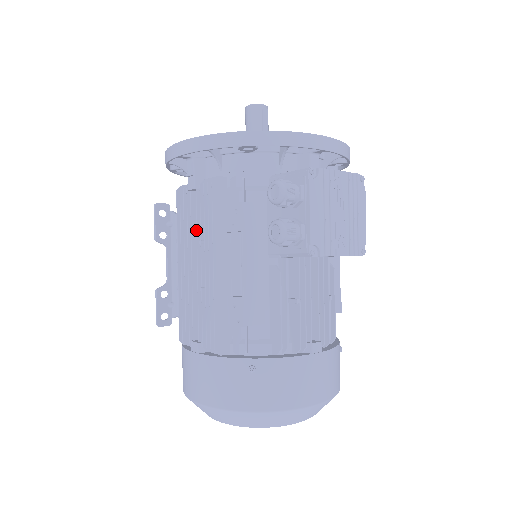
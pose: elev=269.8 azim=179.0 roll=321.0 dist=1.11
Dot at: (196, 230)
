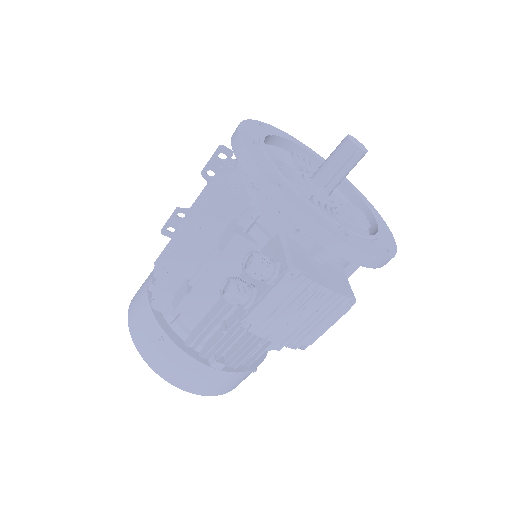
Dot at: (206, 212)
